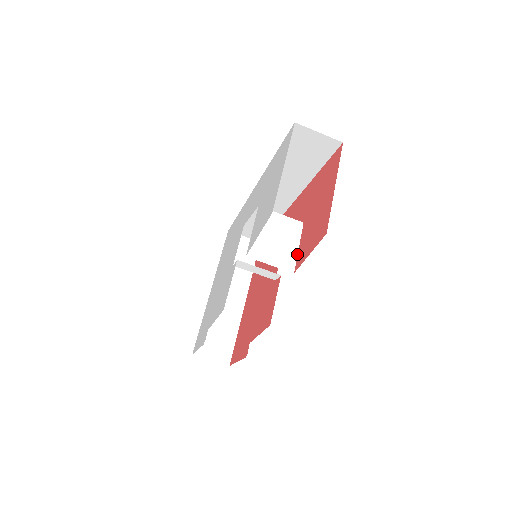
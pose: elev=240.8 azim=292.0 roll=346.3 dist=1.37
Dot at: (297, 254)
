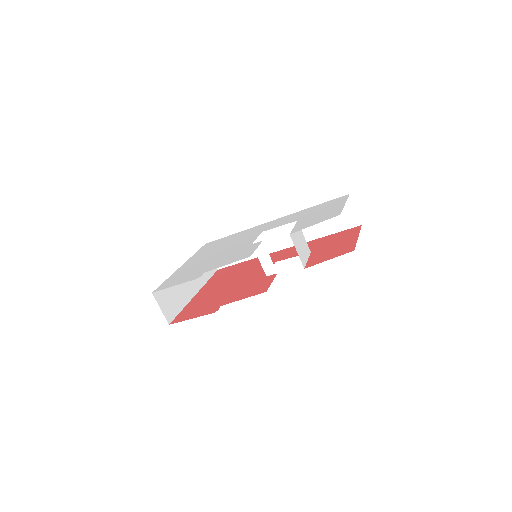
Dot at: (307, 262)
